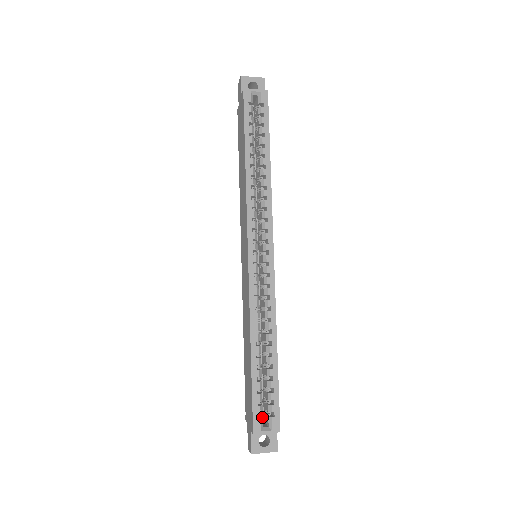
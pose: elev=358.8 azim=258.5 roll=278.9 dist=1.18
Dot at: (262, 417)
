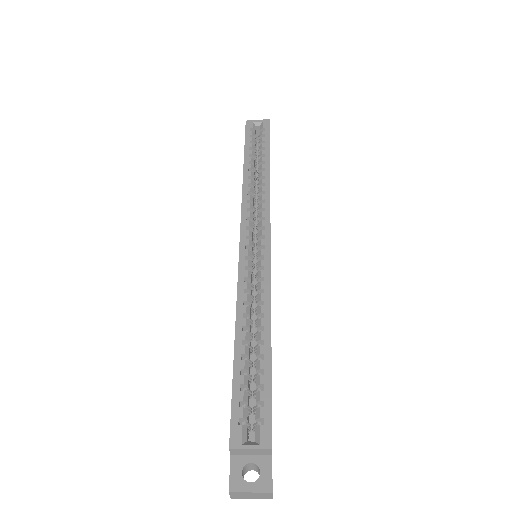
Dot at: (245, 425)
